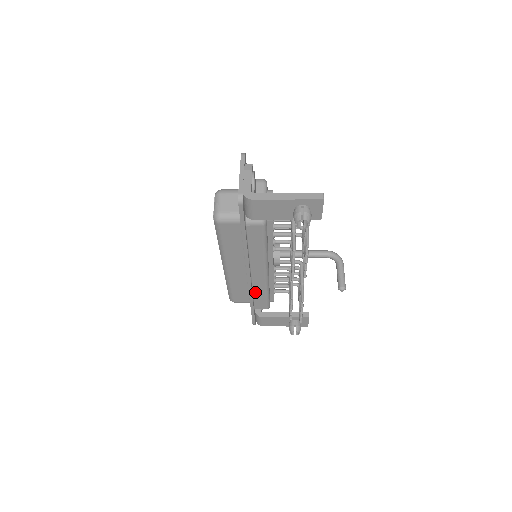
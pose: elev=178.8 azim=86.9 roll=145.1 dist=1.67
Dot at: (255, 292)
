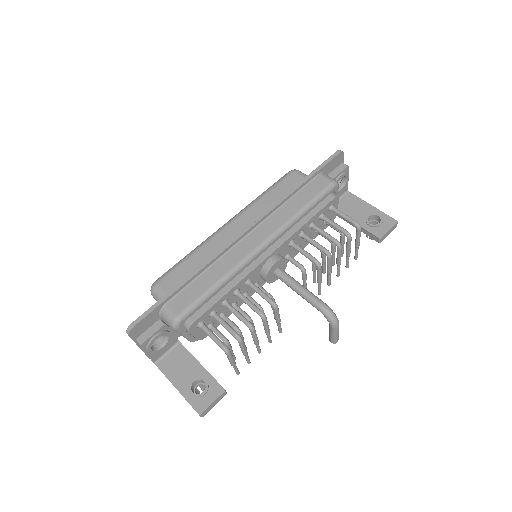
Dot at: occluded
